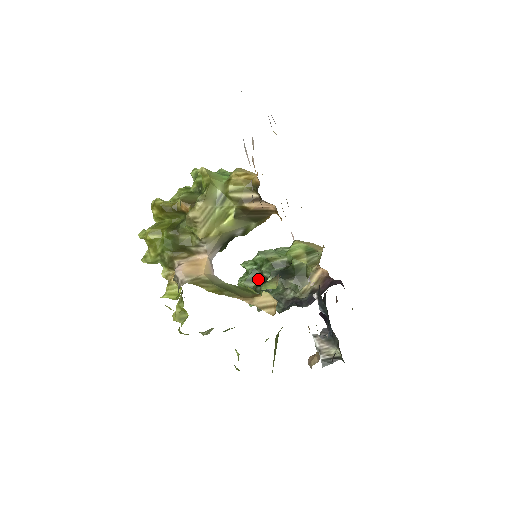
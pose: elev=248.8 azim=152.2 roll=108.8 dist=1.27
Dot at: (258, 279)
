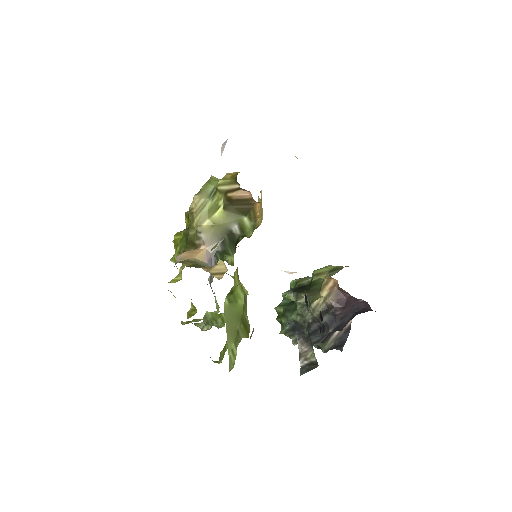
Dot at: occluded
